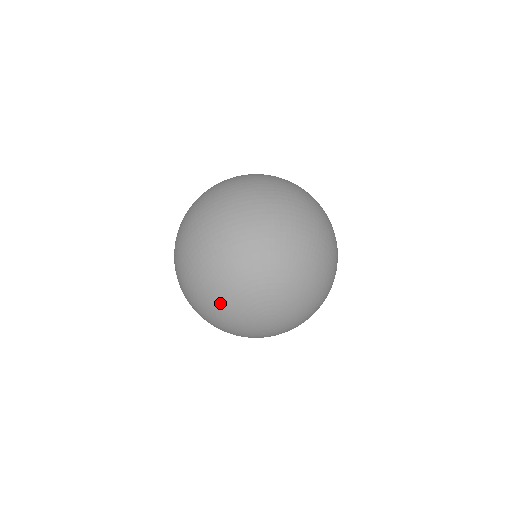
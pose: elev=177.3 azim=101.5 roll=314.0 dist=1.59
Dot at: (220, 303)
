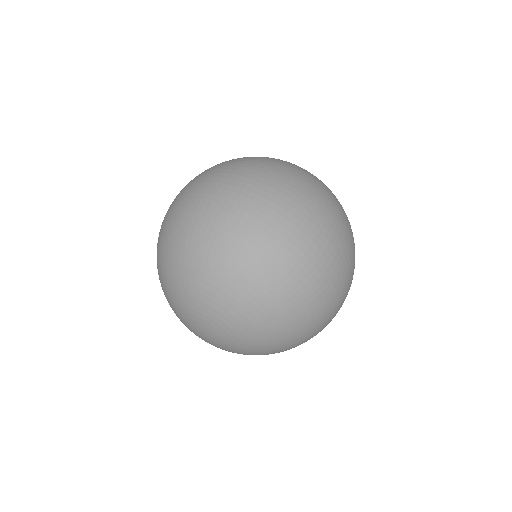
Dot at: (163, 290)
